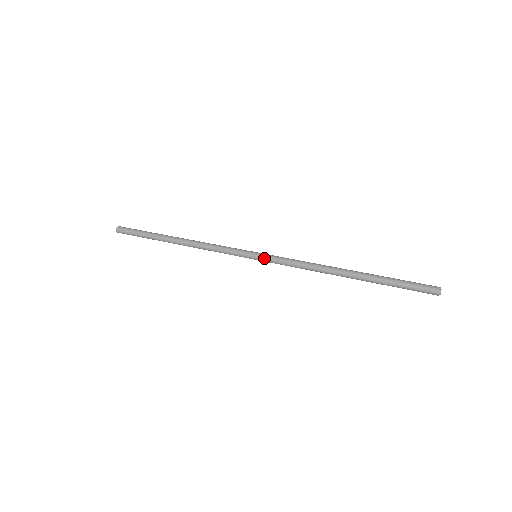
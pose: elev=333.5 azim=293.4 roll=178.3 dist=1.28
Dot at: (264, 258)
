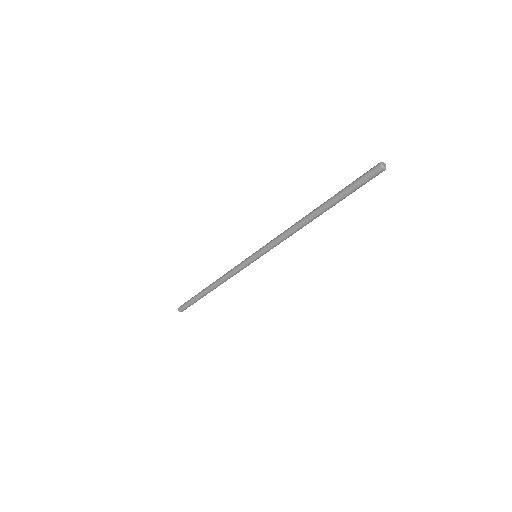
Dot at: (259, 252)
